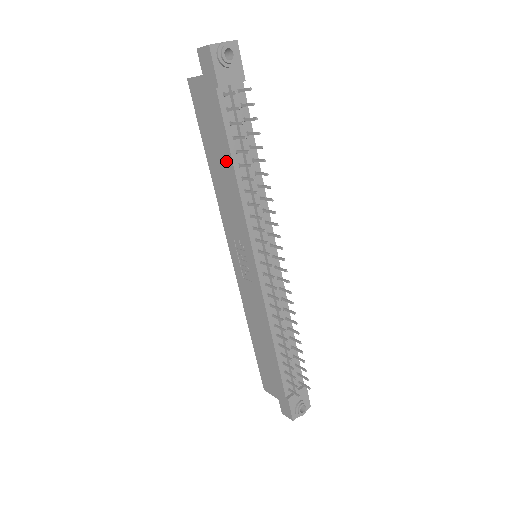
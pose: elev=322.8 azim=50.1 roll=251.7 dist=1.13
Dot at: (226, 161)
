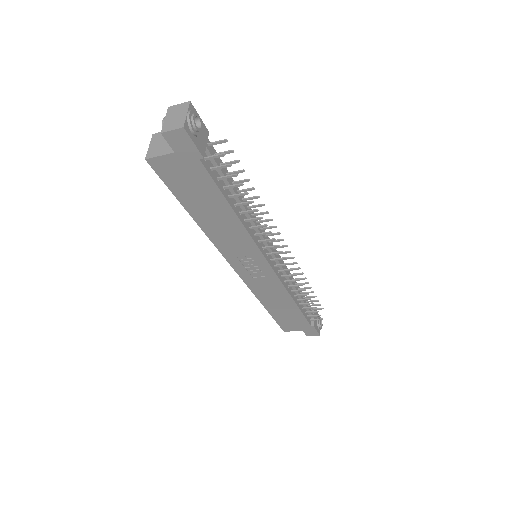
Dot at: (221, 209)
